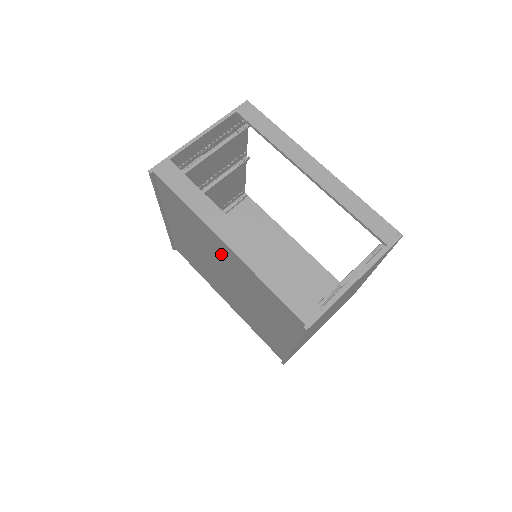
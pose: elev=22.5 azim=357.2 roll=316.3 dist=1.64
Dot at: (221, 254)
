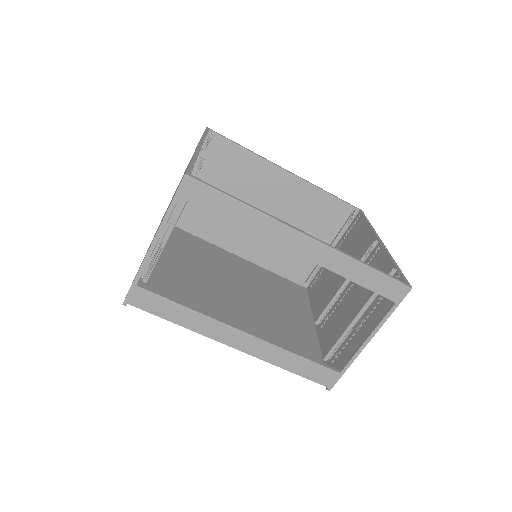
Dot at: occluded
